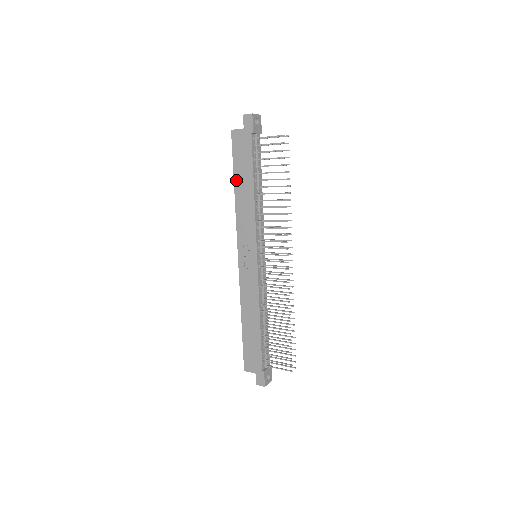
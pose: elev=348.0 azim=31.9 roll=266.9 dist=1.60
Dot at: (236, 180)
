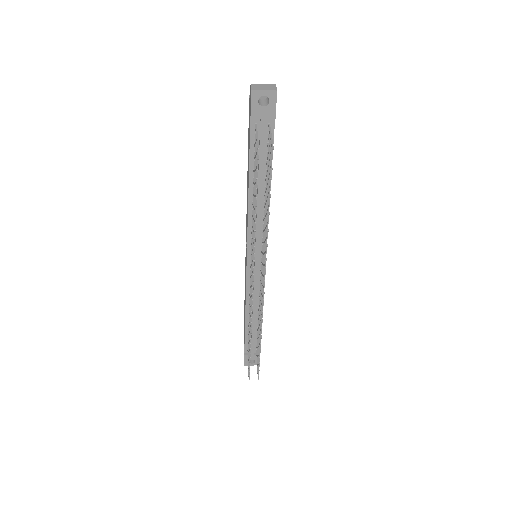
Dot at: occluded
